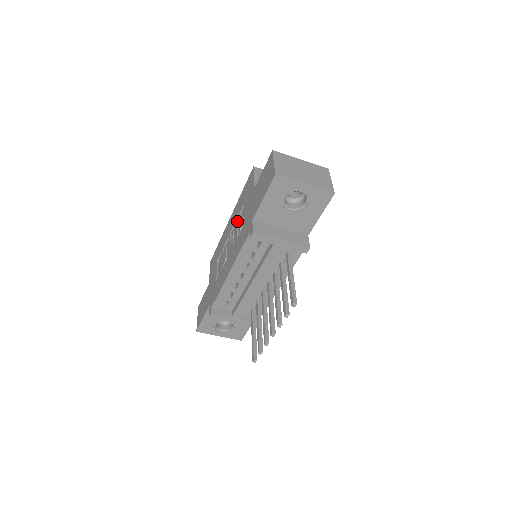
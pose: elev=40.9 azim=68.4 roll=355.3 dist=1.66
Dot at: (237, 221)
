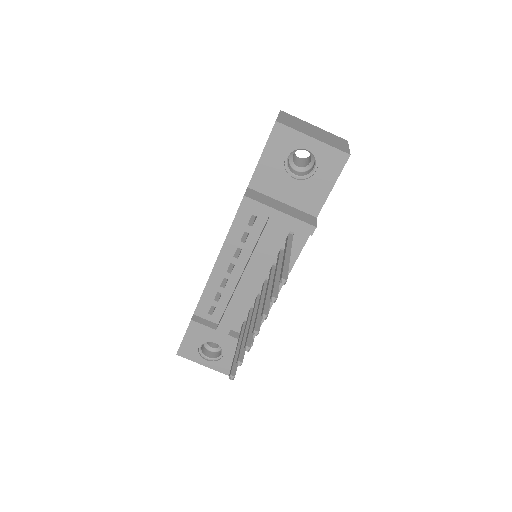
Dot at: occluded
